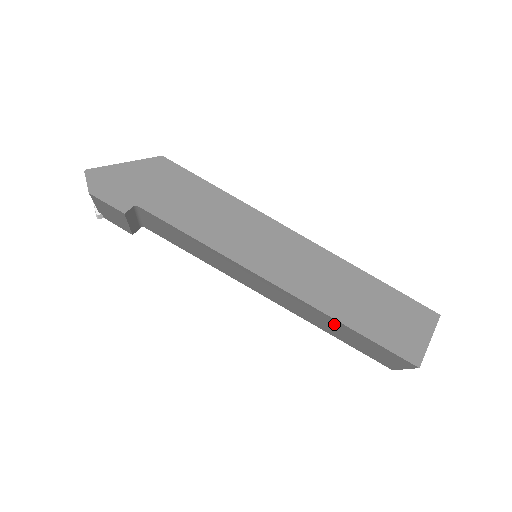
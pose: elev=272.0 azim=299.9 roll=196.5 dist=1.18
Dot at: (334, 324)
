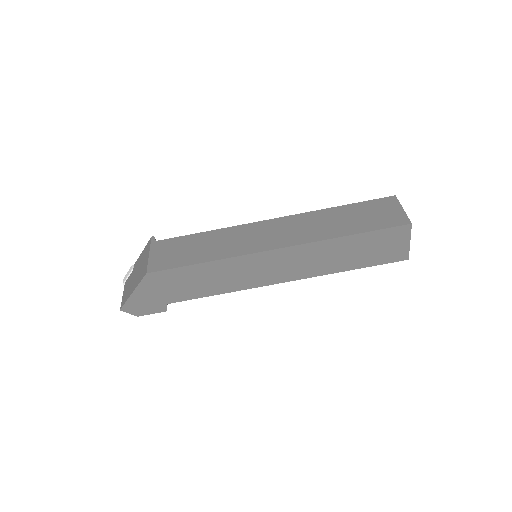
Dot at: occluded
